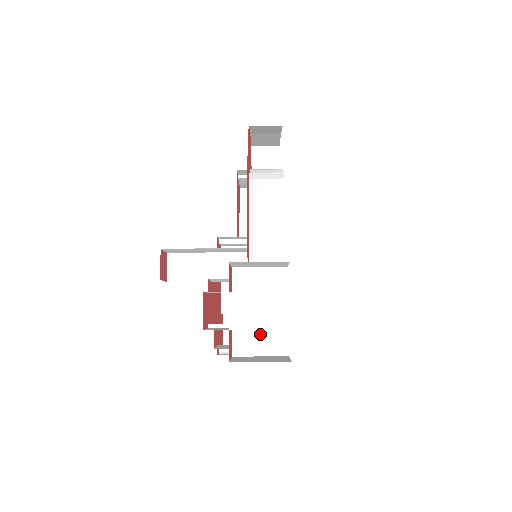
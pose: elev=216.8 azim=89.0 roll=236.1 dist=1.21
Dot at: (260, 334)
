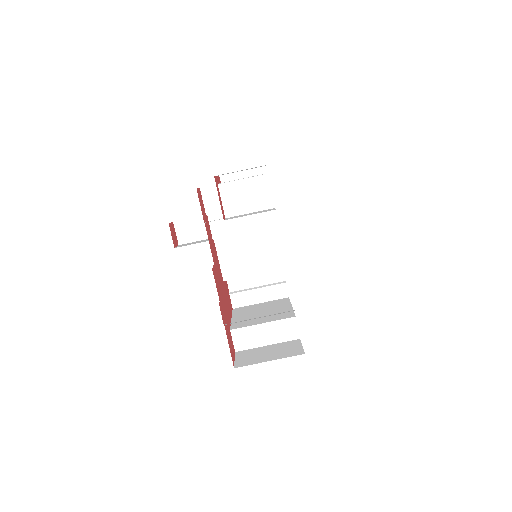
Dot at: occluded
